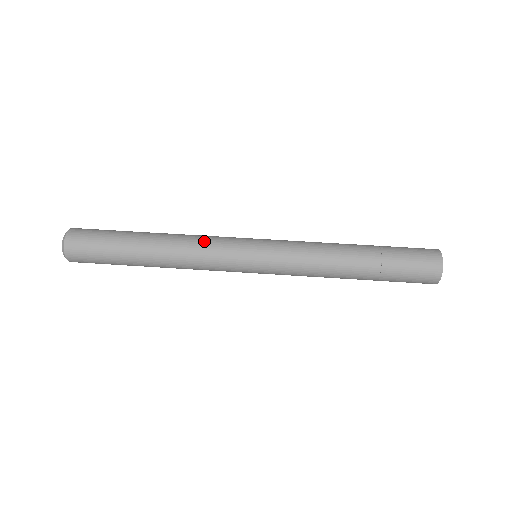
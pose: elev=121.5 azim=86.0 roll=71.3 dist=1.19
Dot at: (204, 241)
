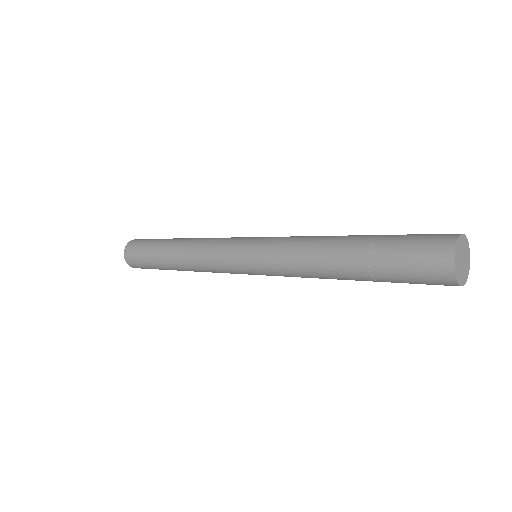
Dot at: occluded
